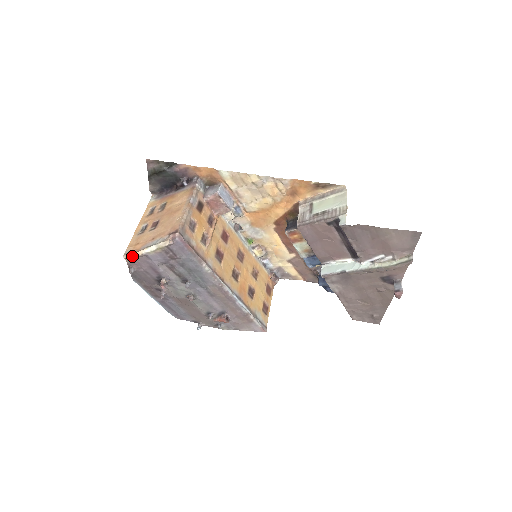
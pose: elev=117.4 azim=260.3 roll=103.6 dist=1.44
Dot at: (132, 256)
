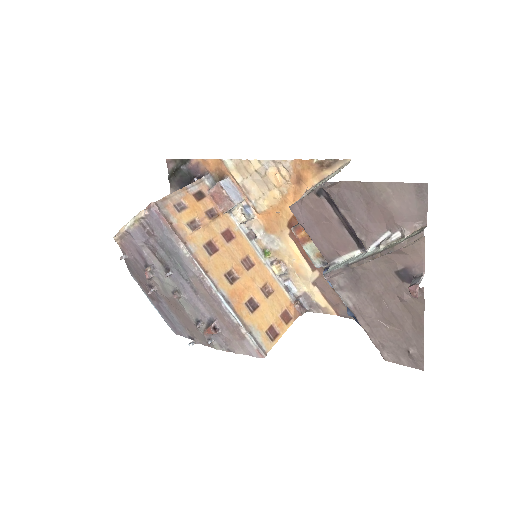
Dot at: (119, 235)
